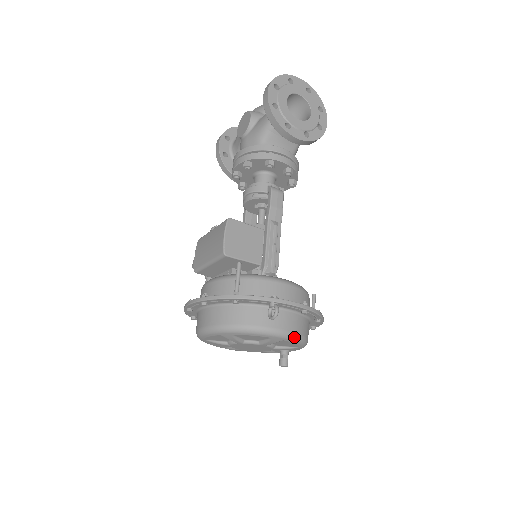
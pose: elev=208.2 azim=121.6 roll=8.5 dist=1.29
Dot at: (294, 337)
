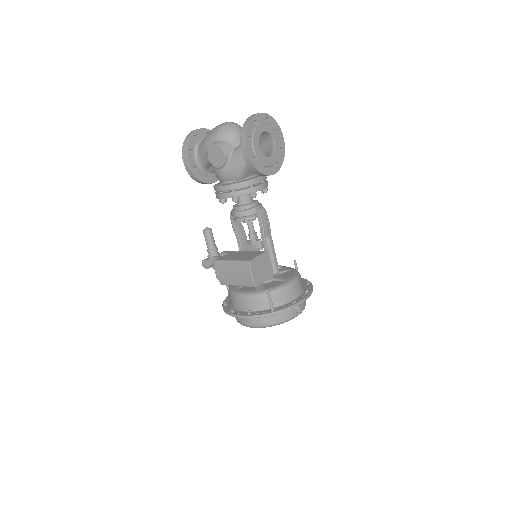
Dot at: occluded
